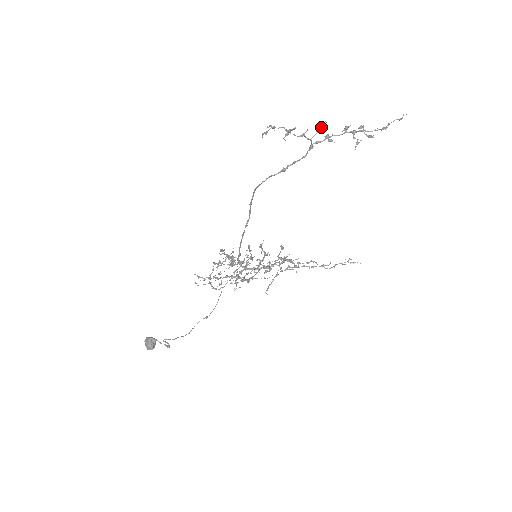
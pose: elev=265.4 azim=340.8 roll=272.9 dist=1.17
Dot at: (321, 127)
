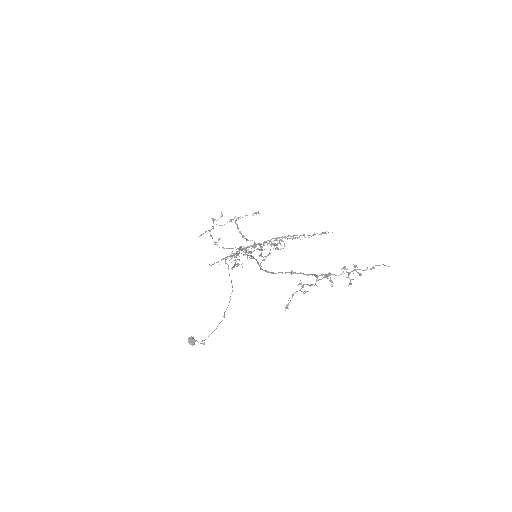
Dot at: (326, 277)
